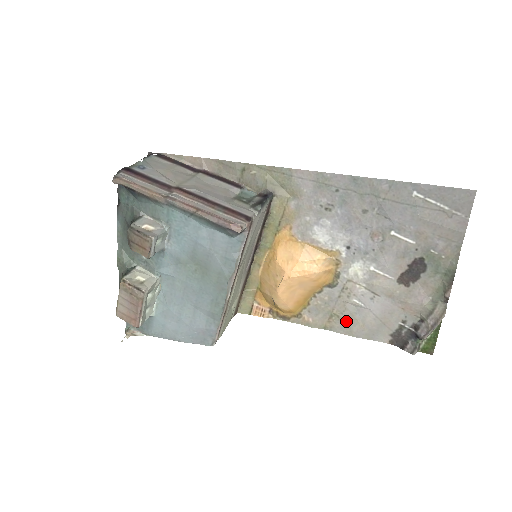
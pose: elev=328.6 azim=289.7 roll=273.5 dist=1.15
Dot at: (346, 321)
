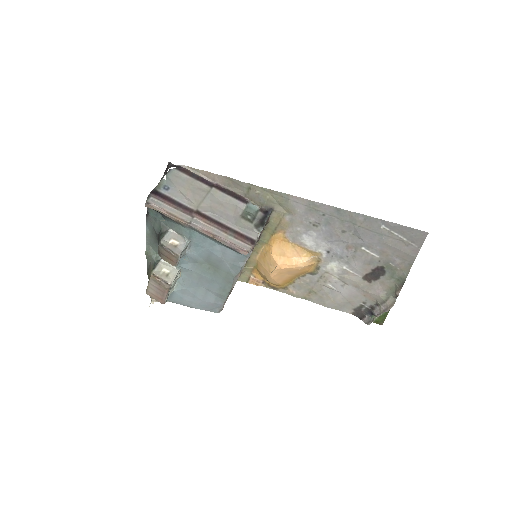
Dot at: (321, 297)
